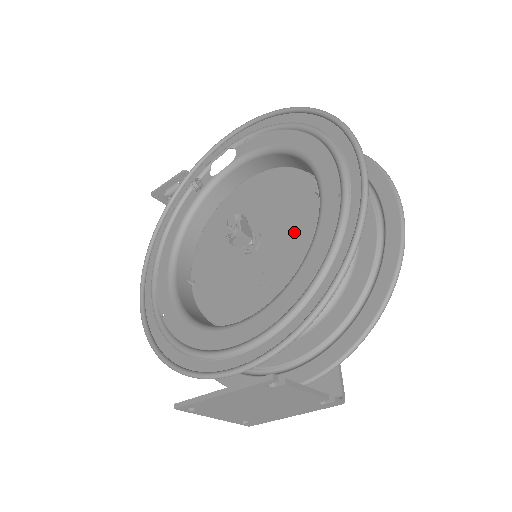
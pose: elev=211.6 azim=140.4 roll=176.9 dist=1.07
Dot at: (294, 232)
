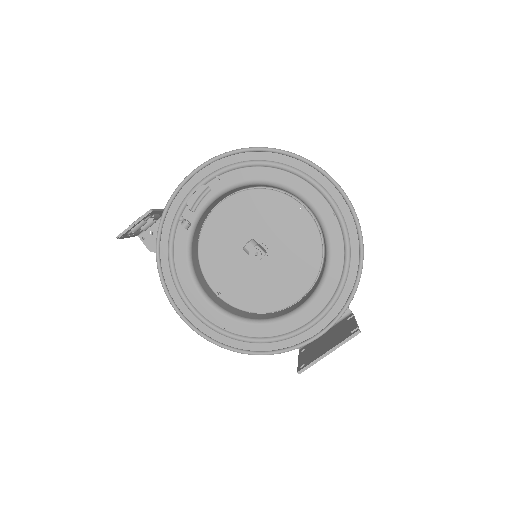
Dot at: (294, 237)
